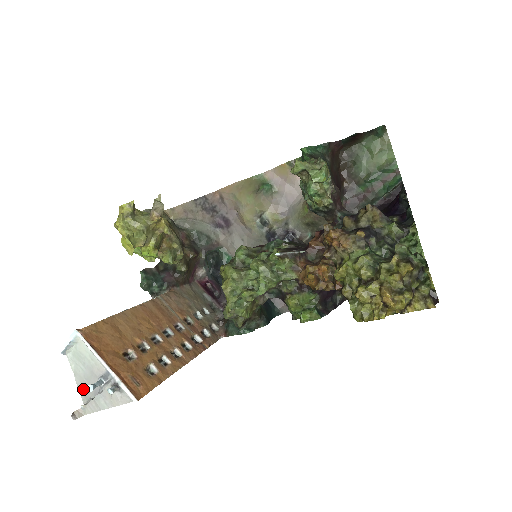
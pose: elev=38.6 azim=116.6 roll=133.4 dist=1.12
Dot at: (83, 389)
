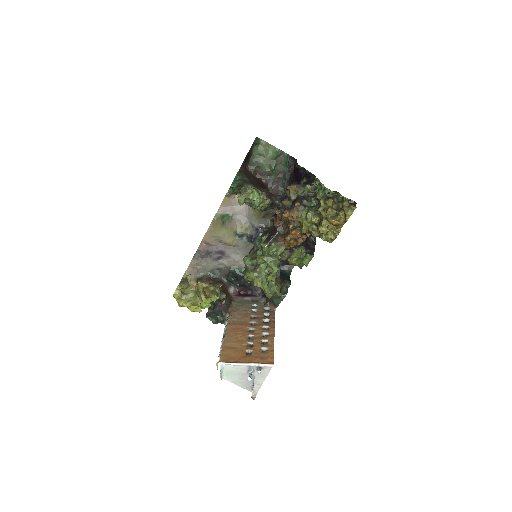
Dot at: (244, 386)
